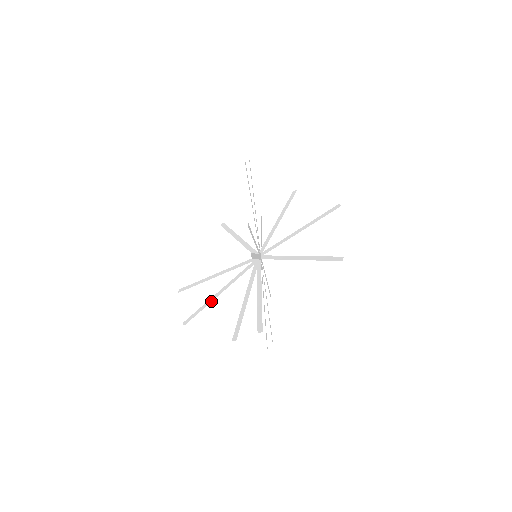
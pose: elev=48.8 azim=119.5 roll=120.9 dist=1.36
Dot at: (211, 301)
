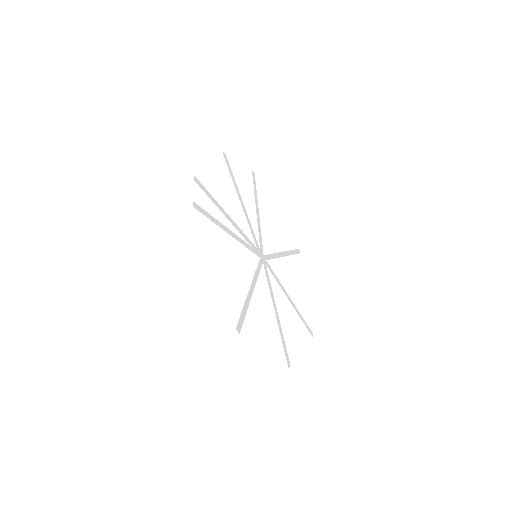
Dot at: occluded
